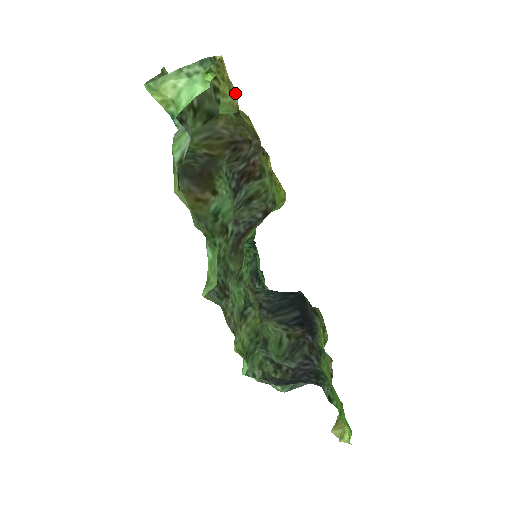
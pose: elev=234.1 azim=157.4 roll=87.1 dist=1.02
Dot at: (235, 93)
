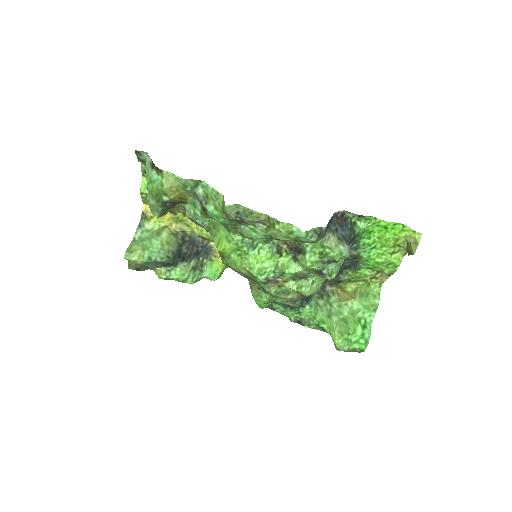
Dot at: occluded
